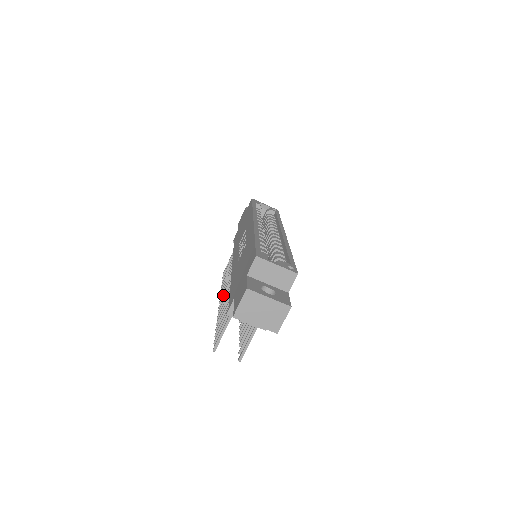
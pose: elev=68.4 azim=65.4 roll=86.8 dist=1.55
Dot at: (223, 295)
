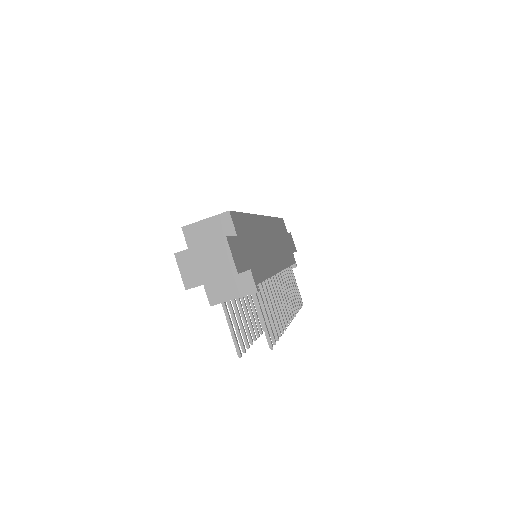
Dot at: occluded
